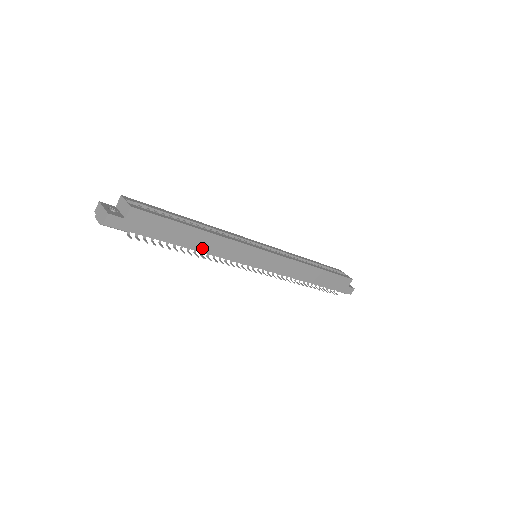
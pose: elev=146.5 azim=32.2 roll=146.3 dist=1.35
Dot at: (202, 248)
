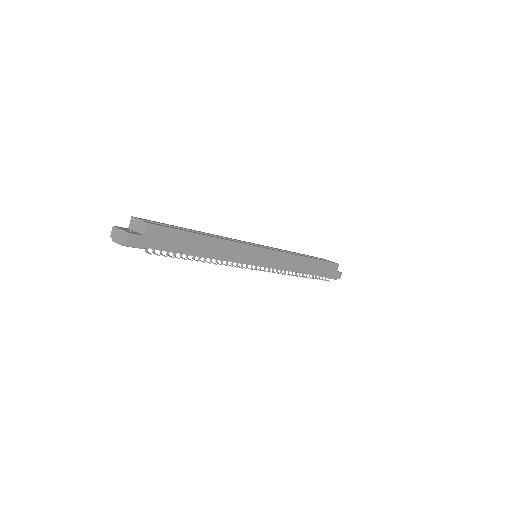
Dot at: (212, 254)
